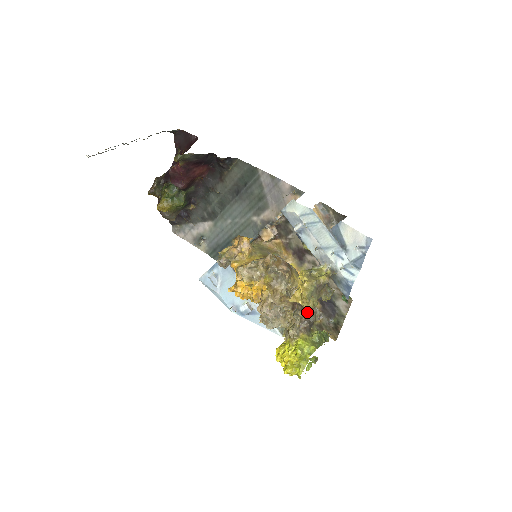
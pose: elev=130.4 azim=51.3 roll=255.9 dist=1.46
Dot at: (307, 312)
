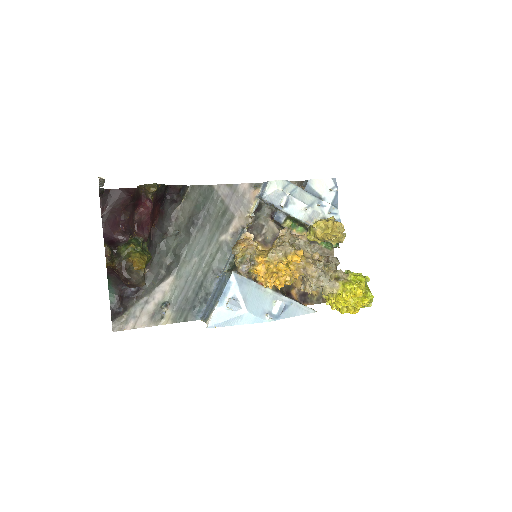
Dot at: occluded
